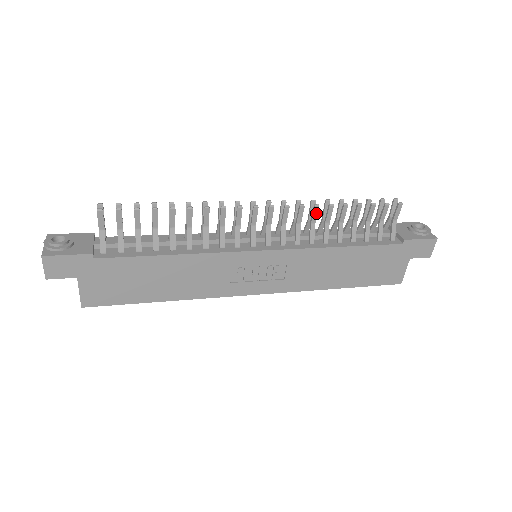
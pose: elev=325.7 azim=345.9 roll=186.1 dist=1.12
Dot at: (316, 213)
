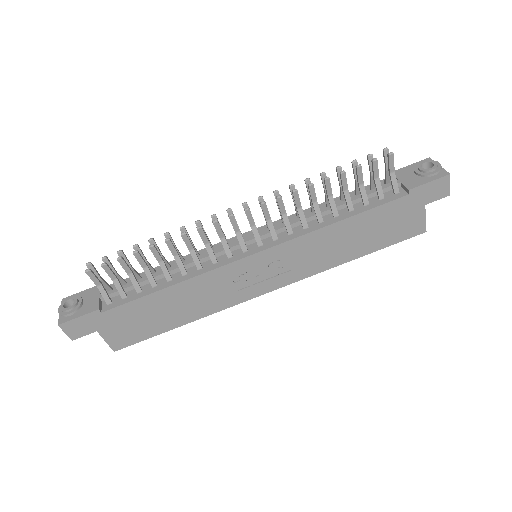
Dot at: (297, 198)
